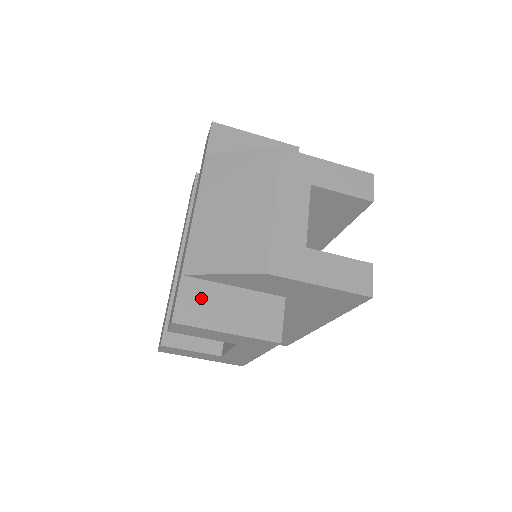
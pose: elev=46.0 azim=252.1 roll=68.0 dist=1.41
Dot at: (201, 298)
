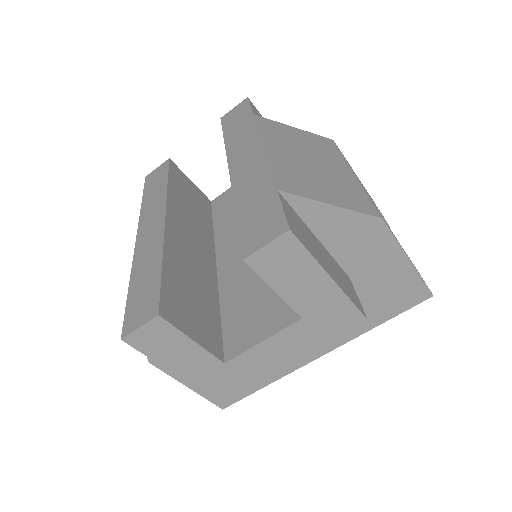
Dot at: (300, 226)
